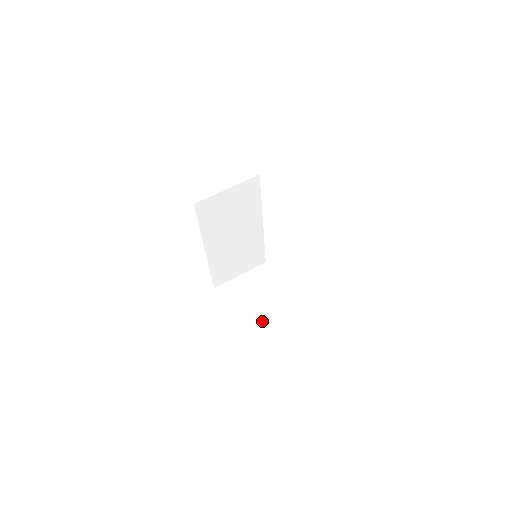
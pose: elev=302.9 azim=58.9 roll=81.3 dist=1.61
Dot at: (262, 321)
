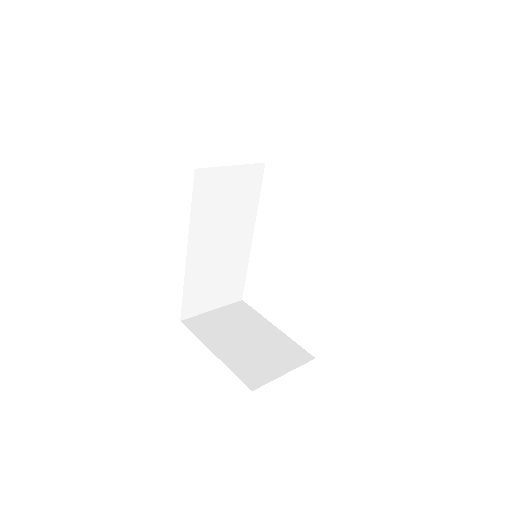
Dot at: (250, 355)
